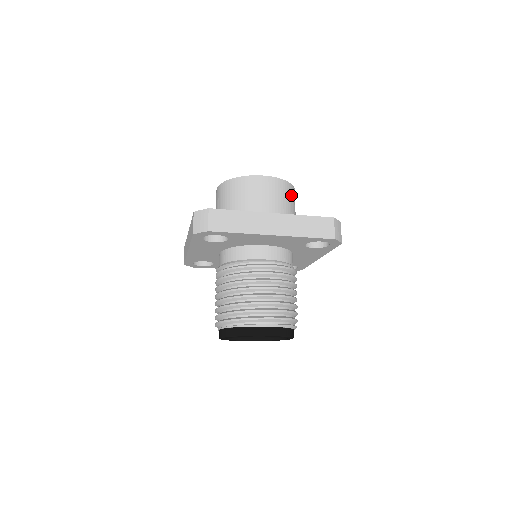
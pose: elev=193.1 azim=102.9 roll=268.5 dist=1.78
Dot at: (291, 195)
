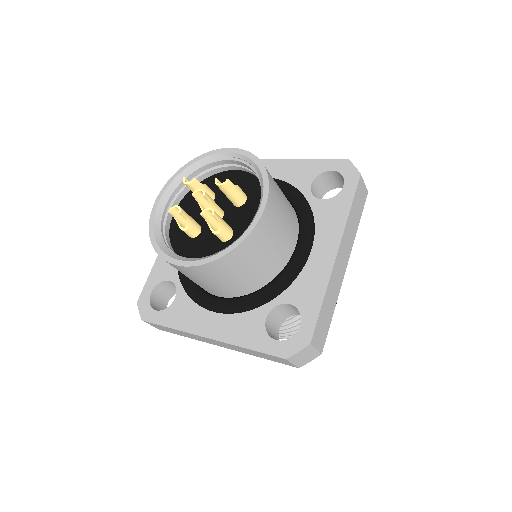
Dot at: (241, 260)
